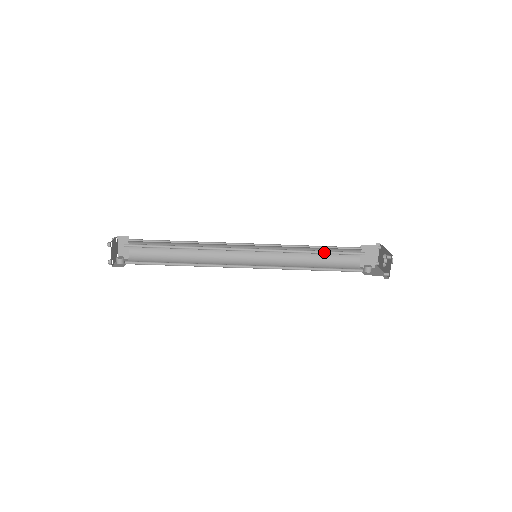
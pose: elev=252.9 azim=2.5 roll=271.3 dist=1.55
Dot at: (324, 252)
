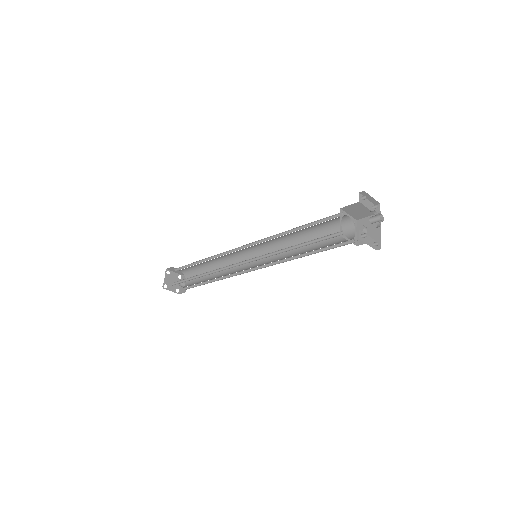
Dot at: (303, 243)
